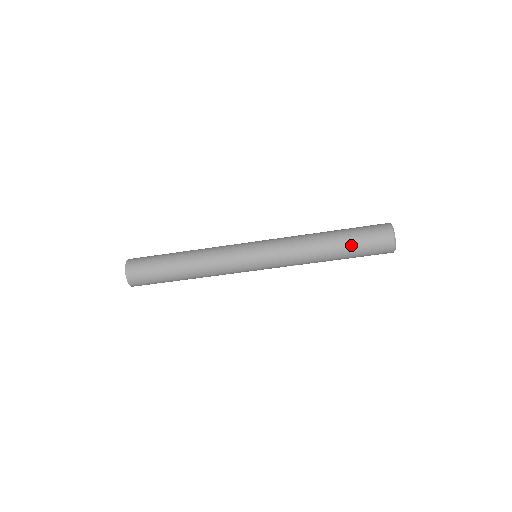
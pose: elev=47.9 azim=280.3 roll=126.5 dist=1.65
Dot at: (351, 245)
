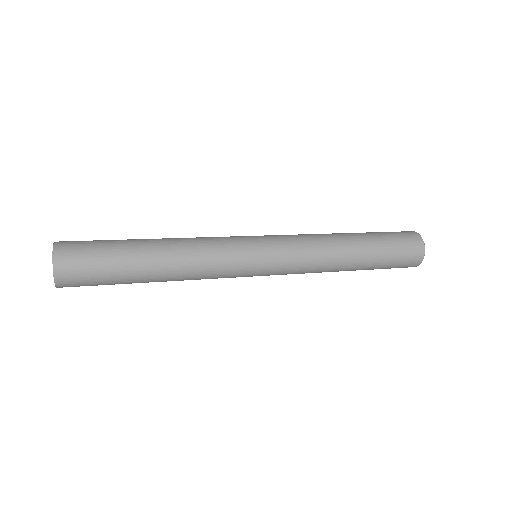
Dot at: occluded
